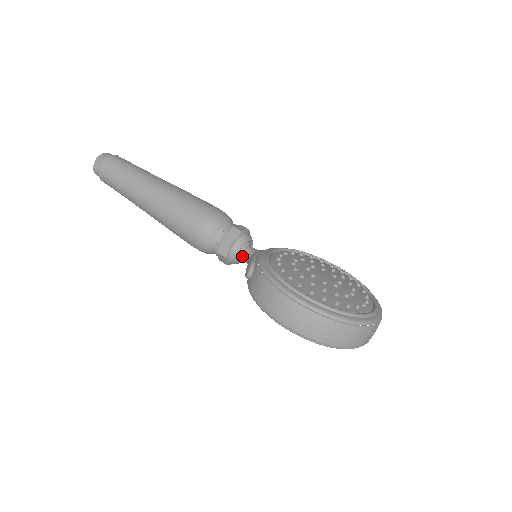
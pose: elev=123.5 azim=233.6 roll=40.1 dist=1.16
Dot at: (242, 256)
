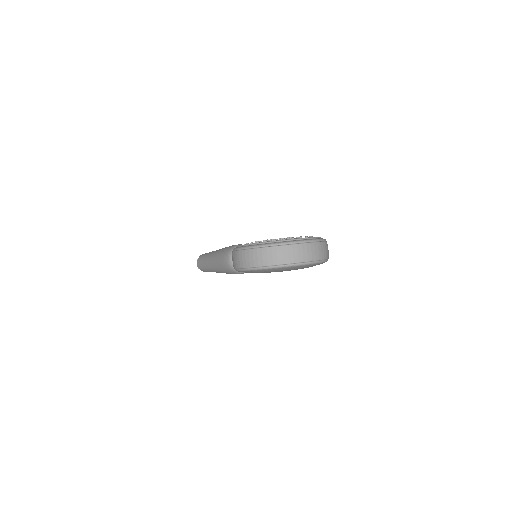
Dot at: occluded
